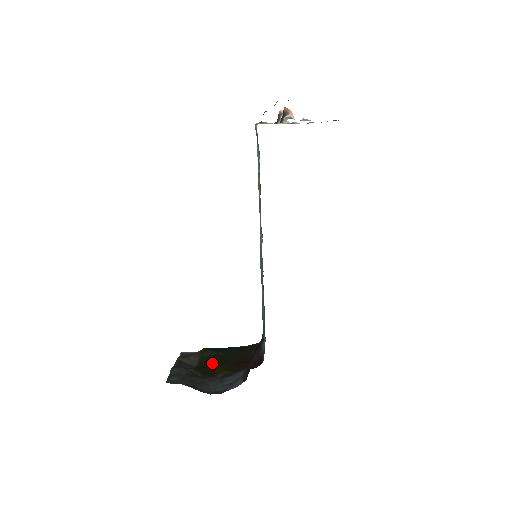
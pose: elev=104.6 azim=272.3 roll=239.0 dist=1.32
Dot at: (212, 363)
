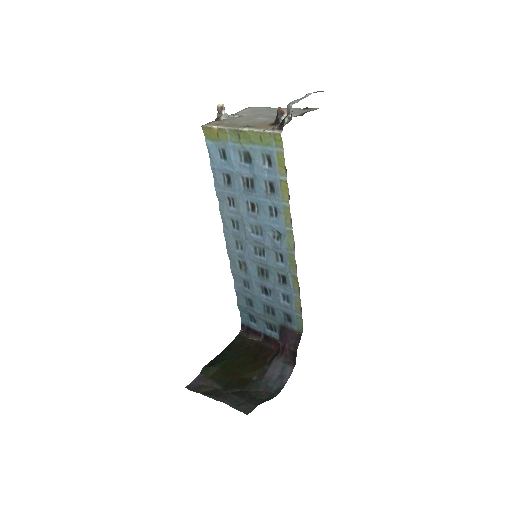
Dot at: (232, 374)
